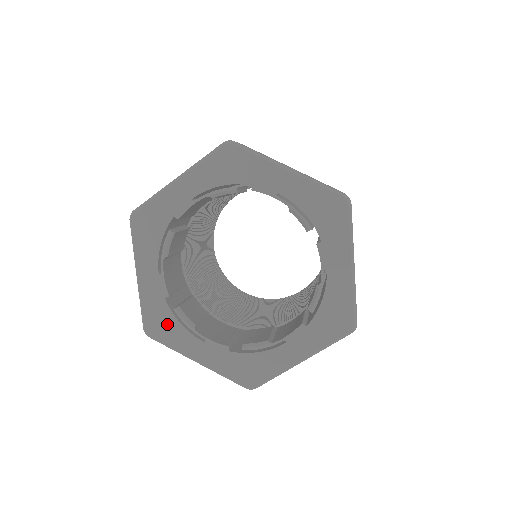
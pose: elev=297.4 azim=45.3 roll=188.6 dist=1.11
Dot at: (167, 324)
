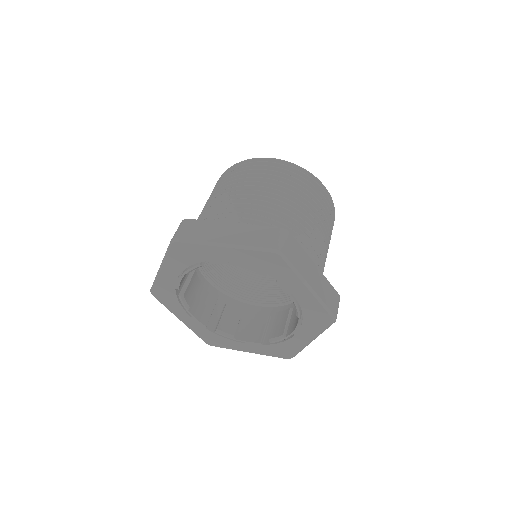
Dot at: (170, 299)
